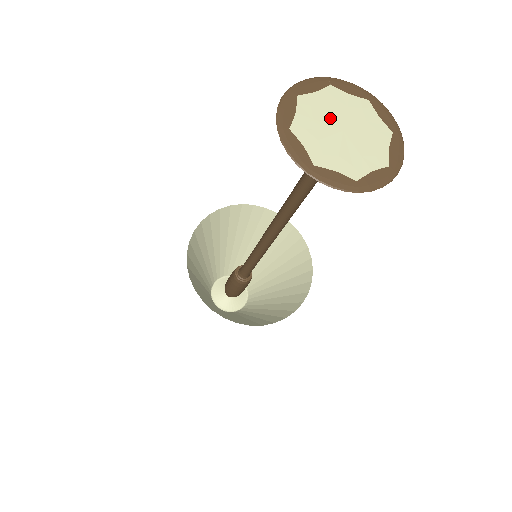
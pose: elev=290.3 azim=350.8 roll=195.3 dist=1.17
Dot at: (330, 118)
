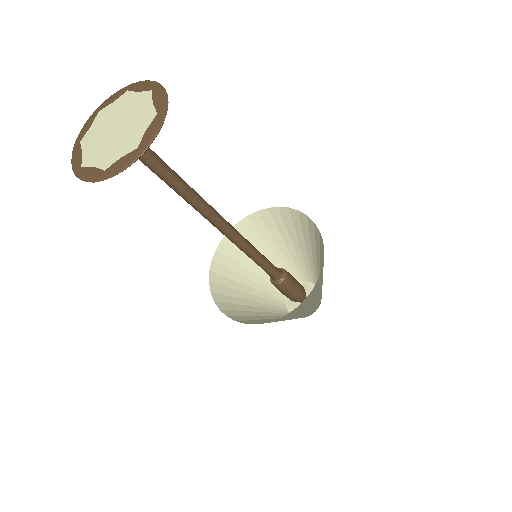
Dot at: (105, 131)
